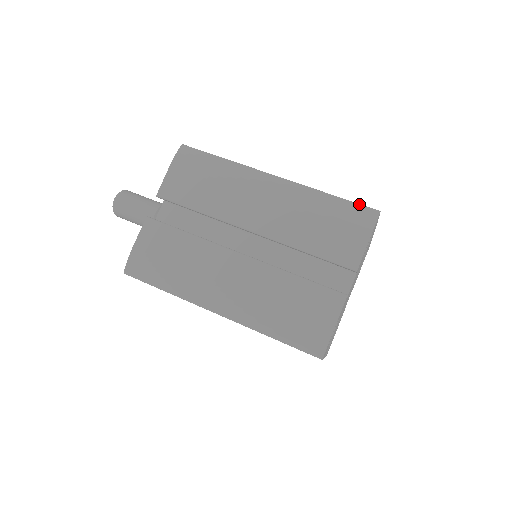
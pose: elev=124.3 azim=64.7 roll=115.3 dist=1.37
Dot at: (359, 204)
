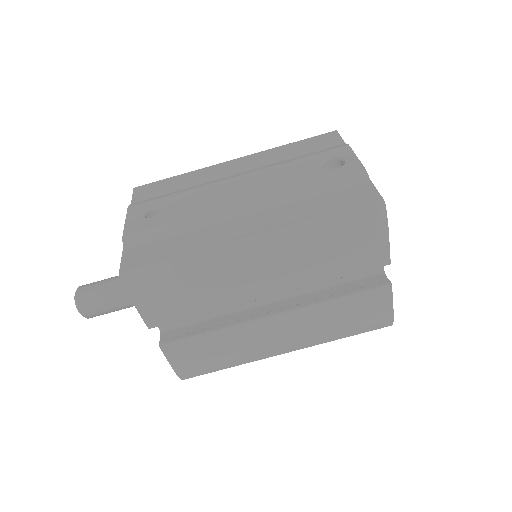
Dot at: (358, 209)
